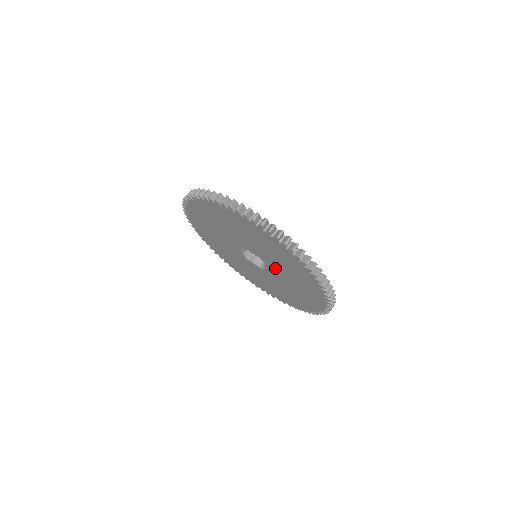
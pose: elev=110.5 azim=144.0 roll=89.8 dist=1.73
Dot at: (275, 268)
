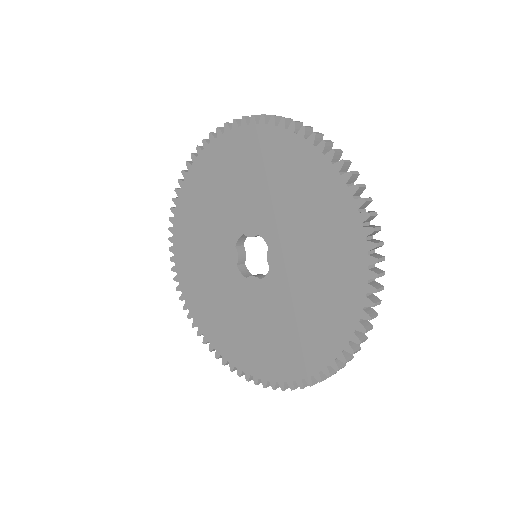
Dot at: (280, 234)
